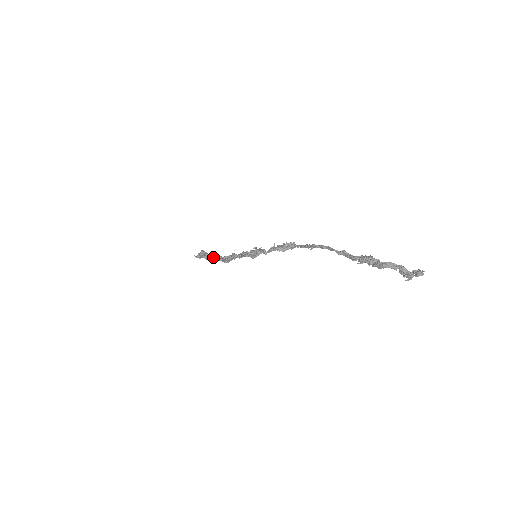
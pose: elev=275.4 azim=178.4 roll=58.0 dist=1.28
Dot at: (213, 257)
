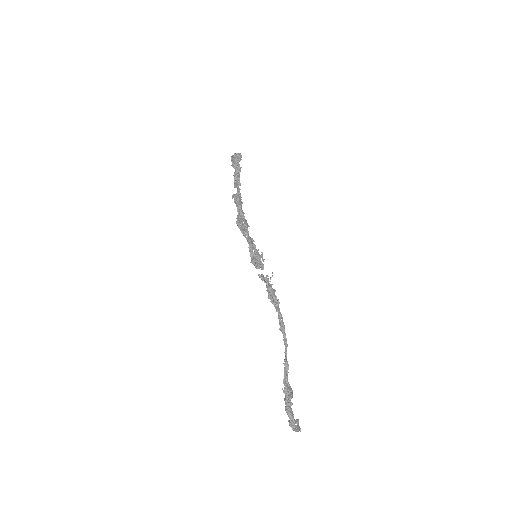
Dot at: (238, 197)
